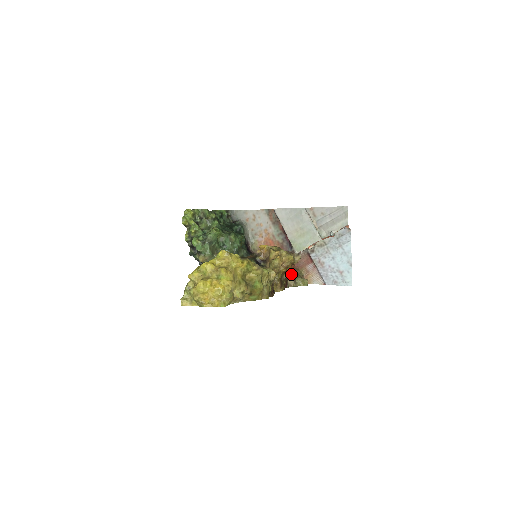
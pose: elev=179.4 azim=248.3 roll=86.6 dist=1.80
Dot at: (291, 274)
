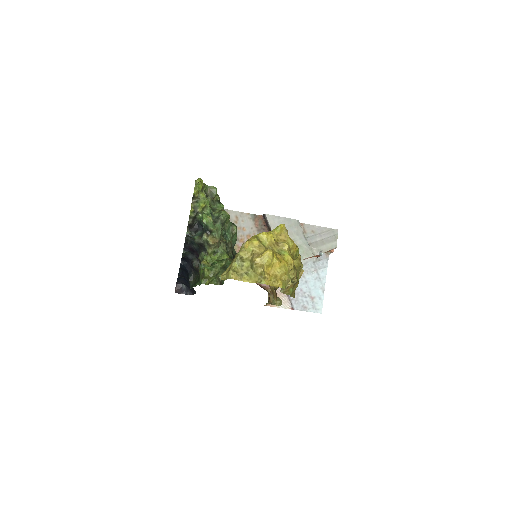
Dot at: occluded
